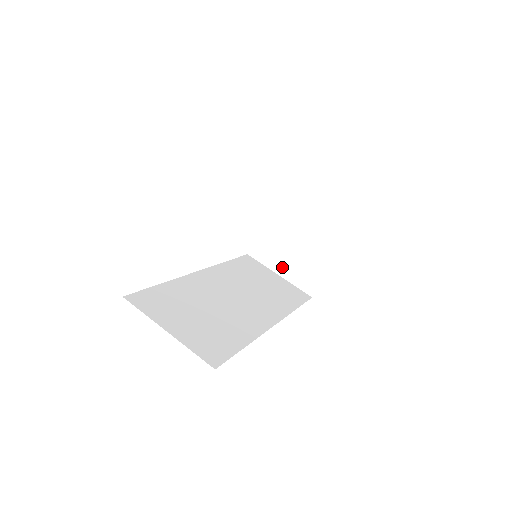
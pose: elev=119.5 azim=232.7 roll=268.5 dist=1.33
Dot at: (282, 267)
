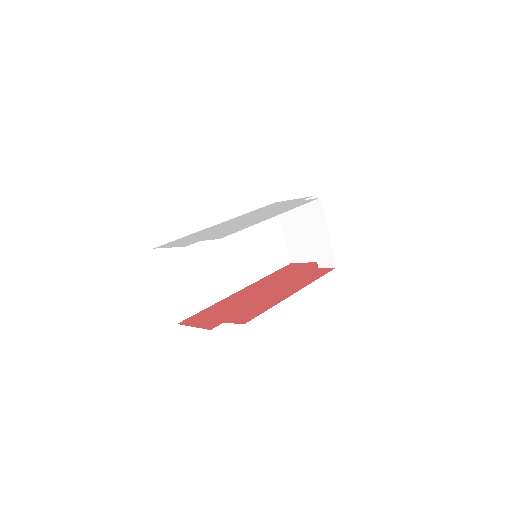
Dot at: (289, 232)
